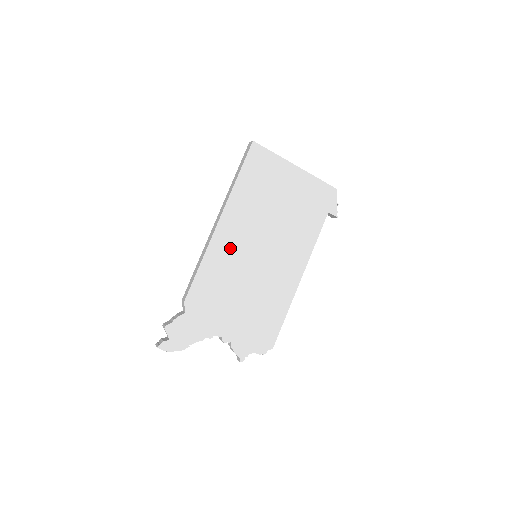
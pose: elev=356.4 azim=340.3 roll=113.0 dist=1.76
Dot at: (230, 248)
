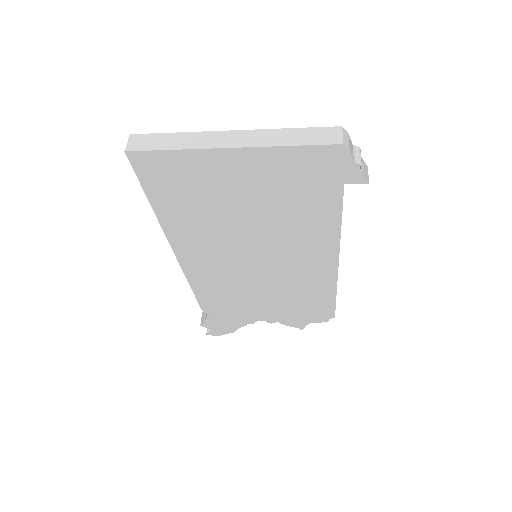
Dot at: (212, 267)
